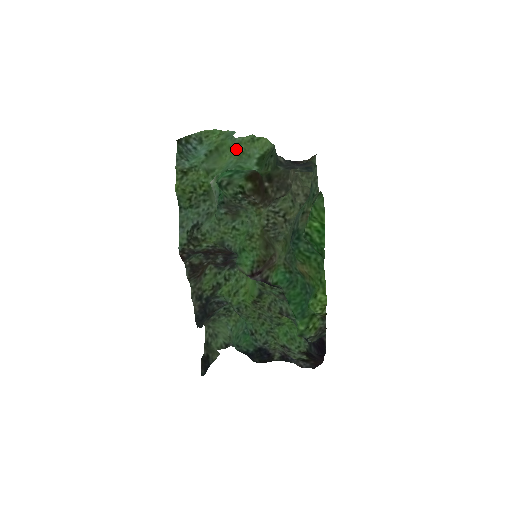
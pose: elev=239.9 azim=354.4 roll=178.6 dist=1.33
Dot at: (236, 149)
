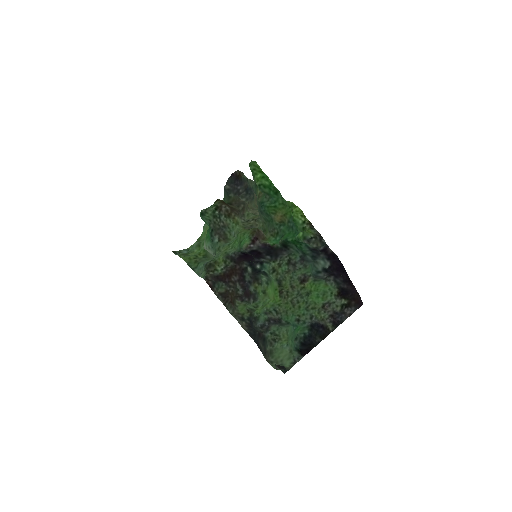
Dot at: (208, 227)
